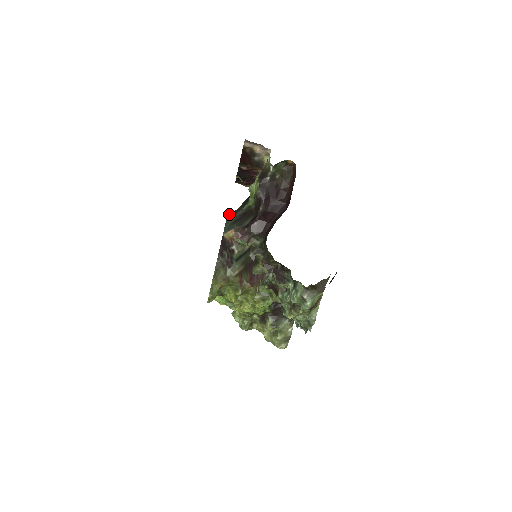
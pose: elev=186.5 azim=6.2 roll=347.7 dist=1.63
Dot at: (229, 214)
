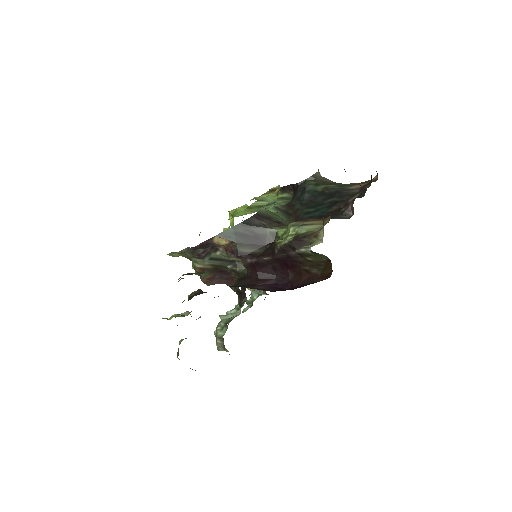
Dot at: (254, 217)
